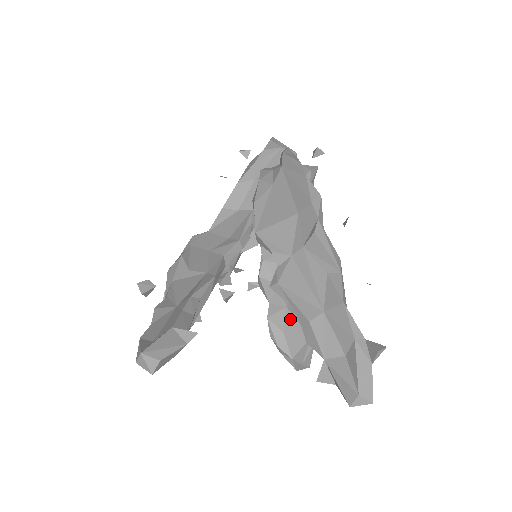
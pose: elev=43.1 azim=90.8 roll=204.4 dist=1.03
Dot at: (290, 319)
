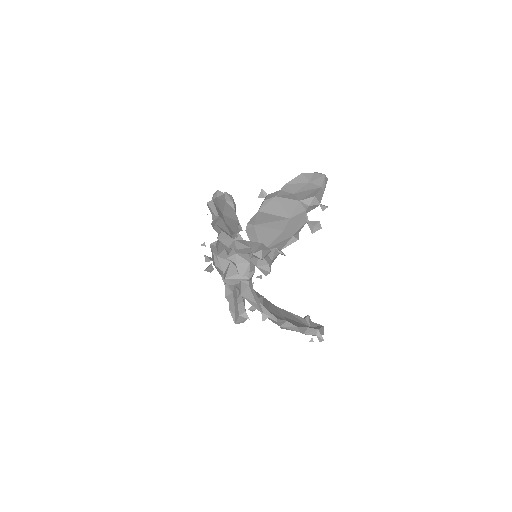
Dot at: occluded
